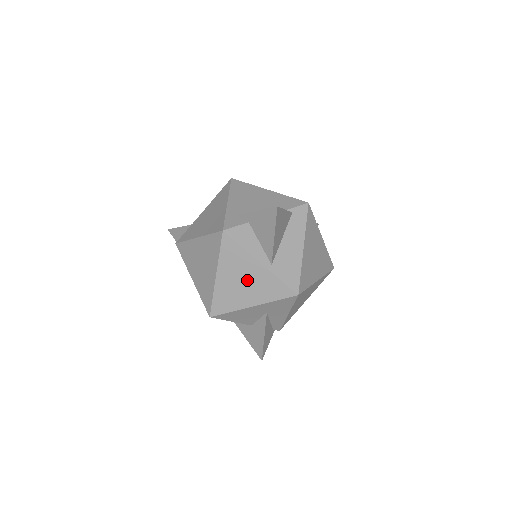
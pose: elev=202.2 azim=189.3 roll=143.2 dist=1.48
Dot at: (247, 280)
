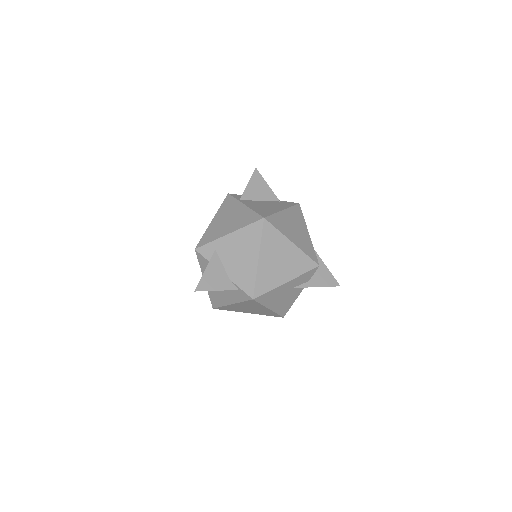
Dot at: occluded
